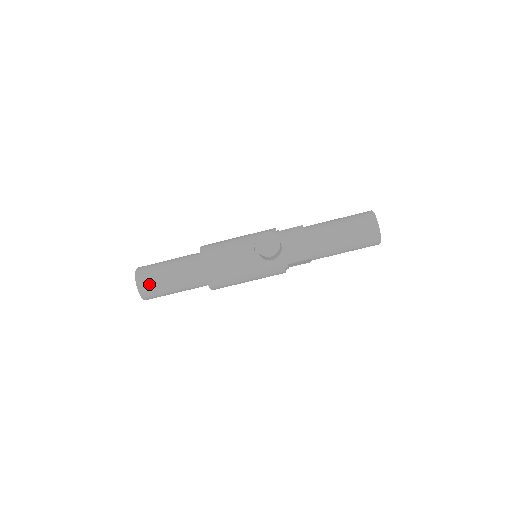
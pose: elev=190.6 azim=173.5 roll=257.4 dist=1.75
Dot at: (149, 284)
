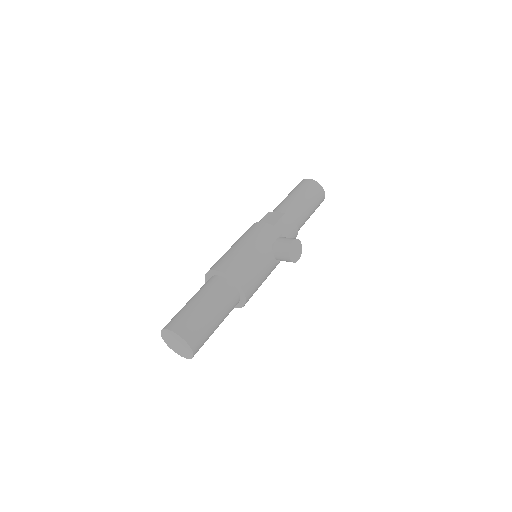
Dot at: (203, 342)
